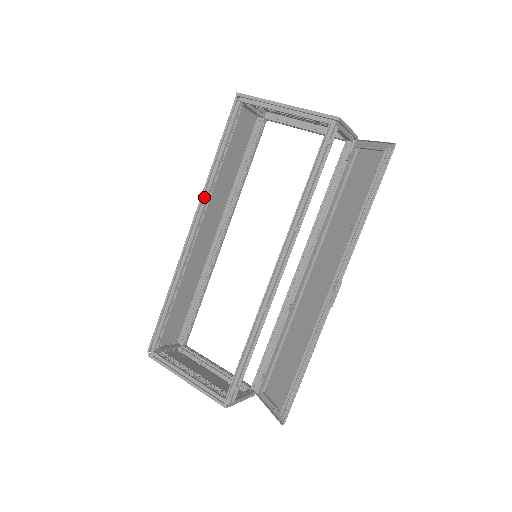
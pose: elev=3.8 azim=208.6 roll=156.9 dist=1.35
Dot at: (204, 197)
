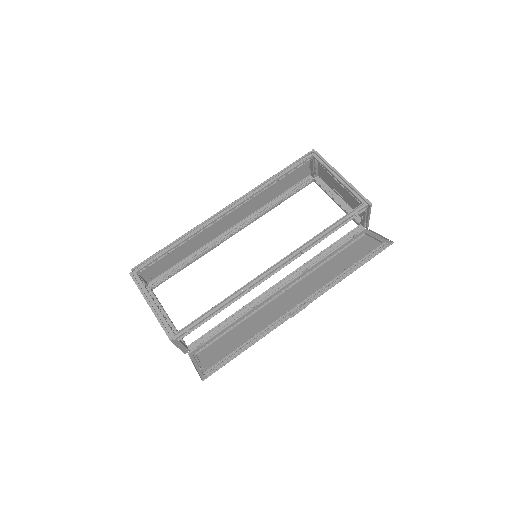
Dot at: (249, 195)
